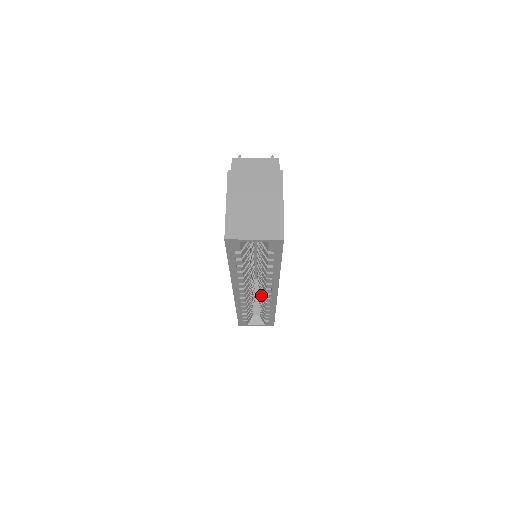
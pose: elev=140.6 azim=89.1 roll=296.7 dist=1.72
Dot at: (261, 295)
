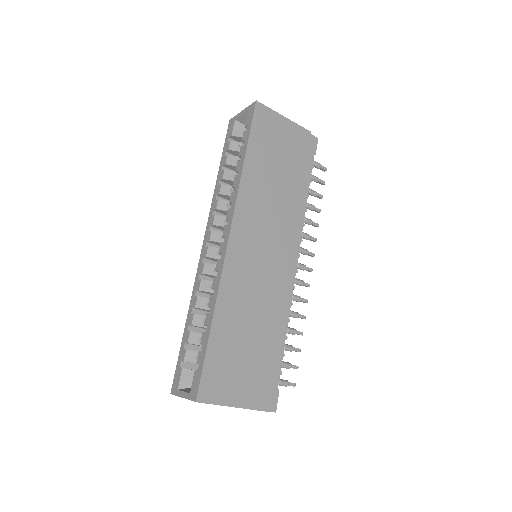
Dot at: occluded
